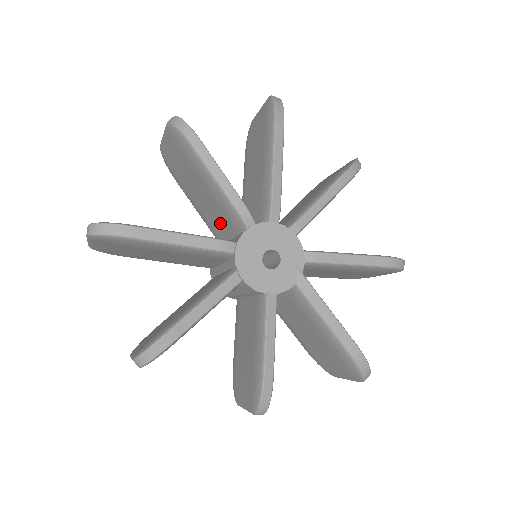
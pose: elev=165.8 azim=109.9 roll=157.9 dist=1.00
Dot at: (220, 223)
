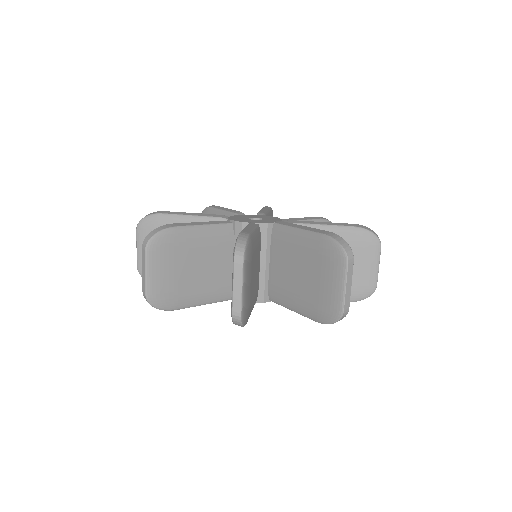
Dot at: occluded
